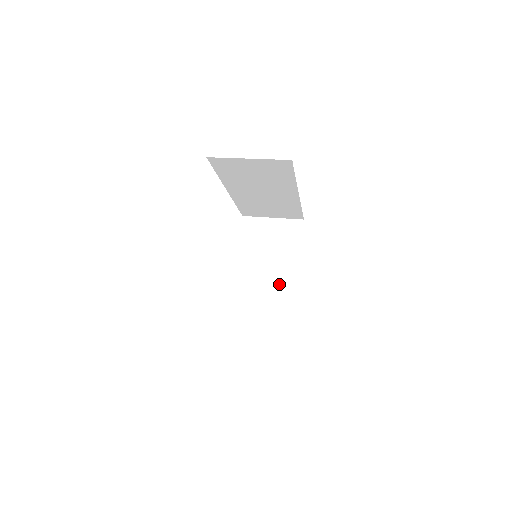
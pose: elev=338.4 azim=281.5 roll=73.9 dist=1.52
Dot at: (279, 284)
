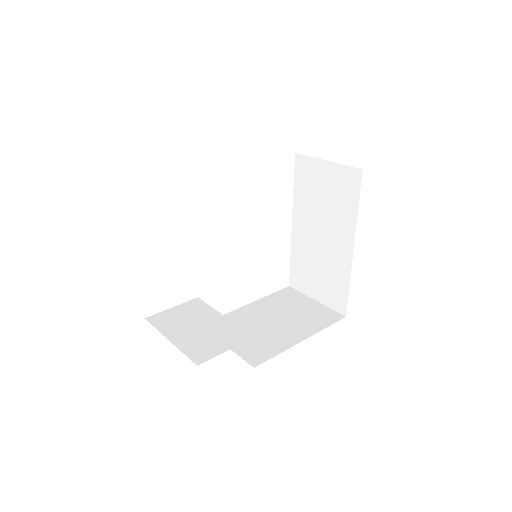
Dot at: (333, 252)
